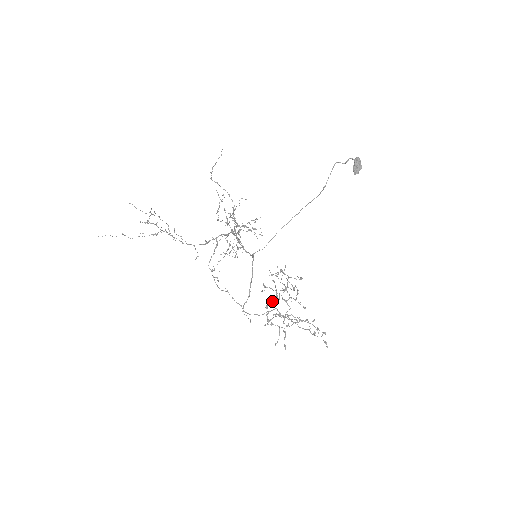
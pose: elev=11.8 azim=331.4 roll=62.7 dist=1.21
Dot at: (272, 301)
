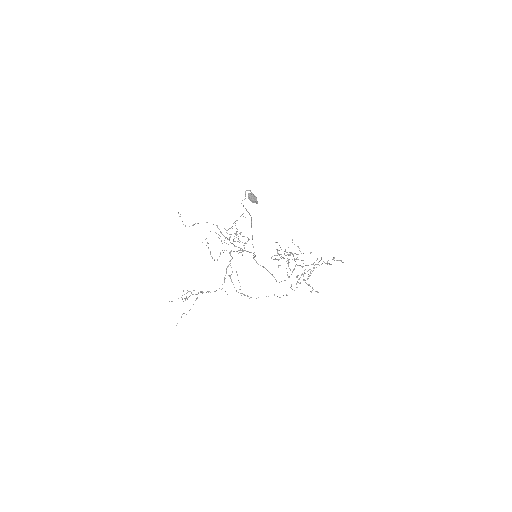
Dot at: occluded
